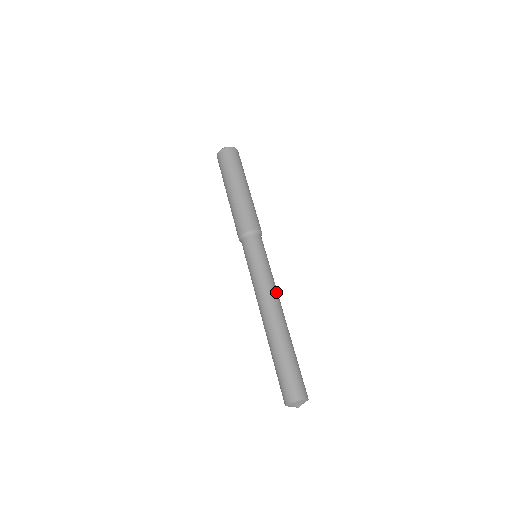
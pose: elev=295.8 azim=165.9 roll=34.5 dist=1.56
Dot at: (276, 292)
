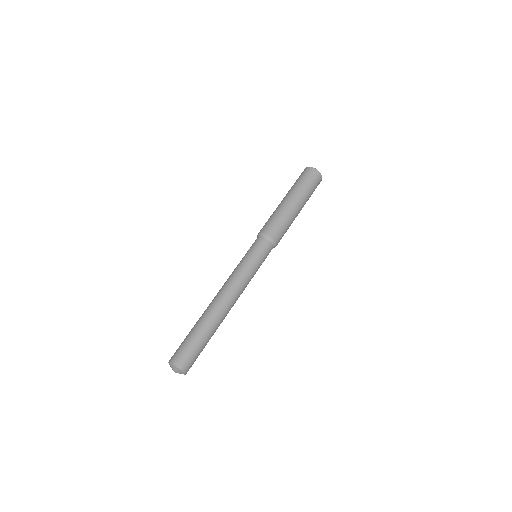
Dot at: (242, 292)
